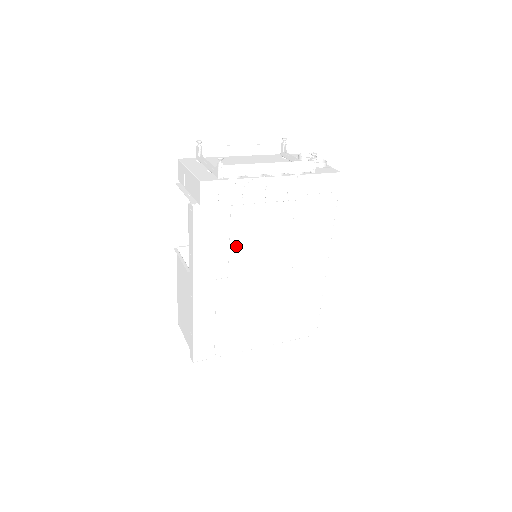
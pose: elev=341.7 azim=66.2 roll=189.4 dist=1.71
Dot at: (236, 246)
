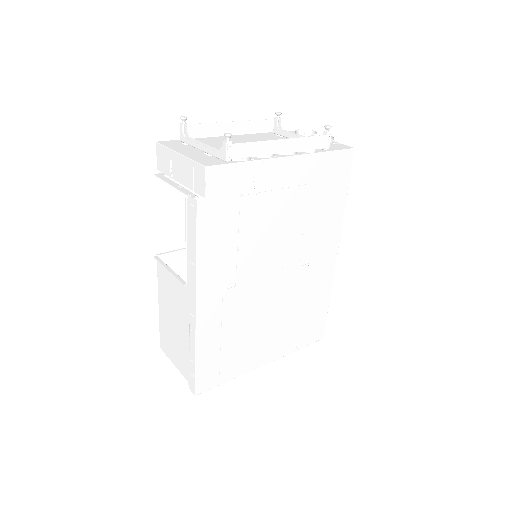
Dot at: (245, 246)
